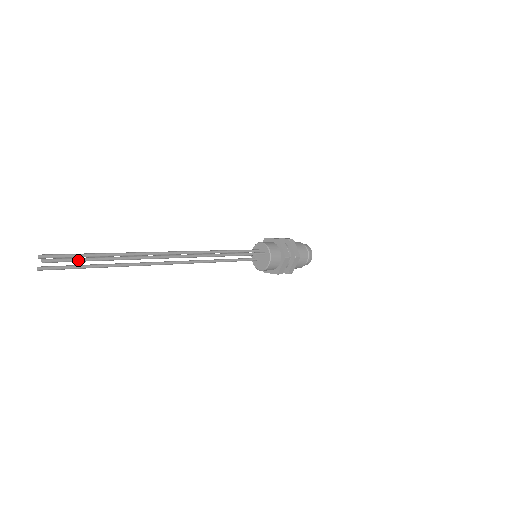
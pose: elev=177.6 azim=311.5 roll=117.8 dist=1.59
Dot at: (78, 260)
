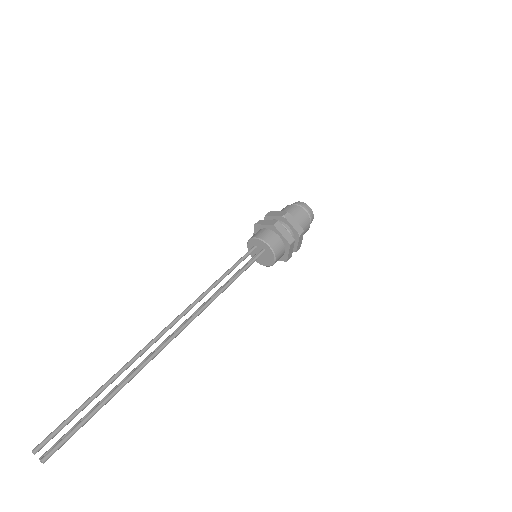
Dot at: (79, 428)
